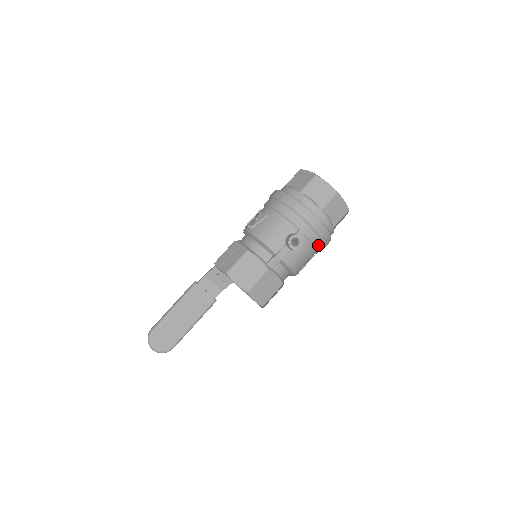
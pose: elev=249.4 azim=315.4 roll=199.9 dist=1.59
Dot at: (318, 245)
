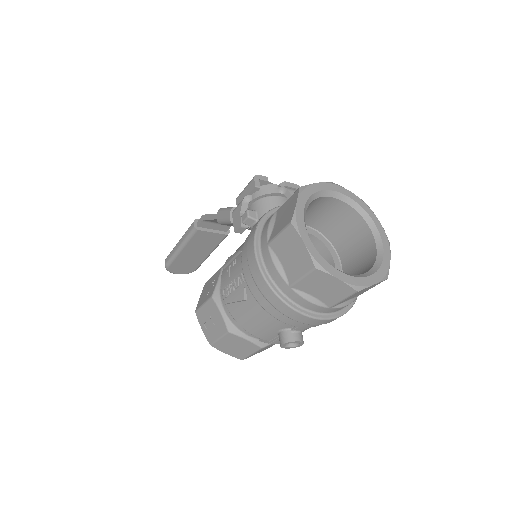
Dot at: occluded
